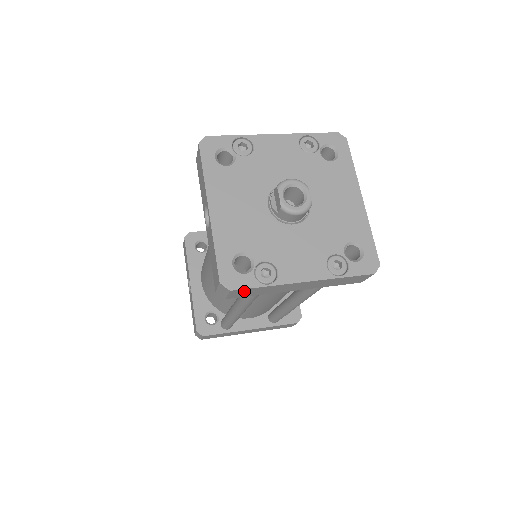
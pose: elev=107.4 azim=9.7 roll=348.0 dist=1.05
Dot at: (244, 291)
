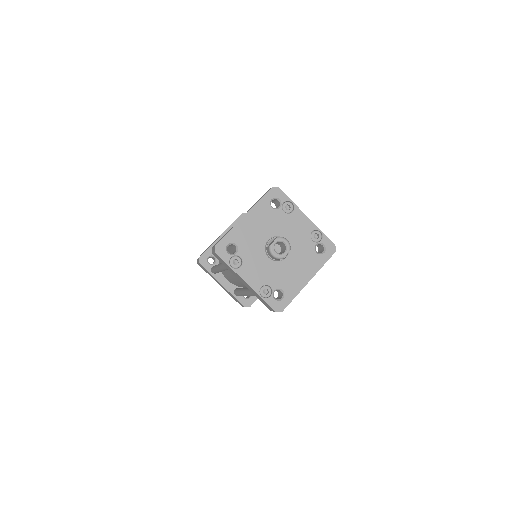
Dot at: (221, 259)
